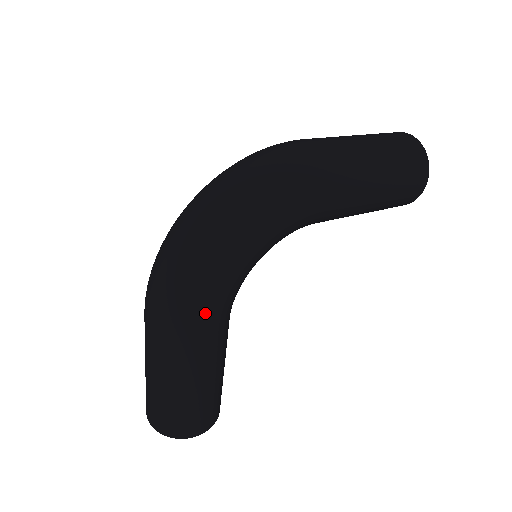
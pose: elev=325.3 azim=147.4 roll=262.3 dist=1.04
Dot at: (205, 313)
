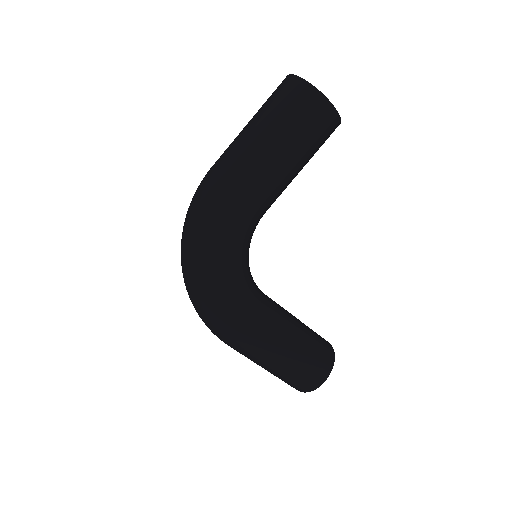
Dot at: (236, 324)
